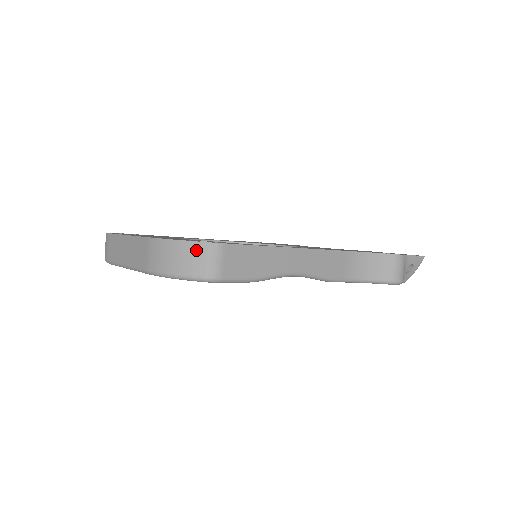
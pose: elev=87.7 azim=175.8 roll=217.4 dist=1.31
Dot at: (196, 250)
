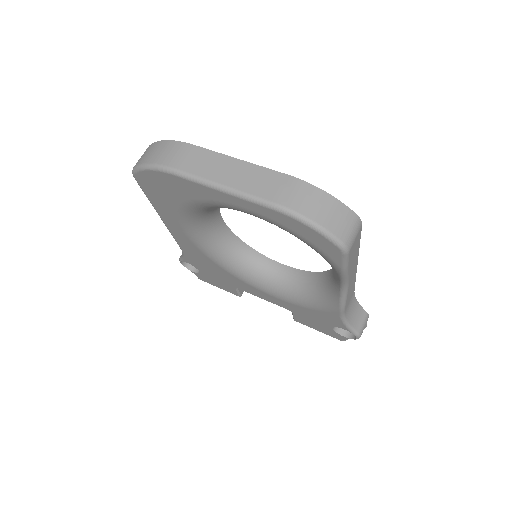
Dot at: (346, 215)
